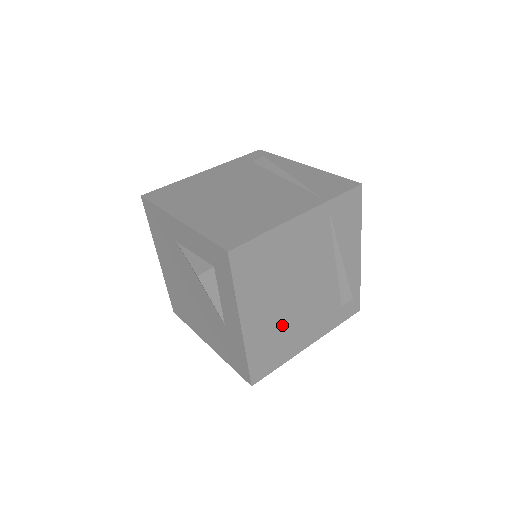
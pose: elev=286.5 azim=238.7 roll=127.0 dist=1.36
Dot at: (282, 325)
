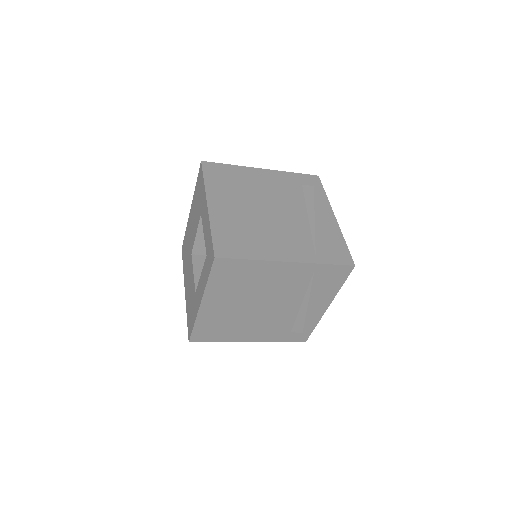
Dot at: (234, 319)
